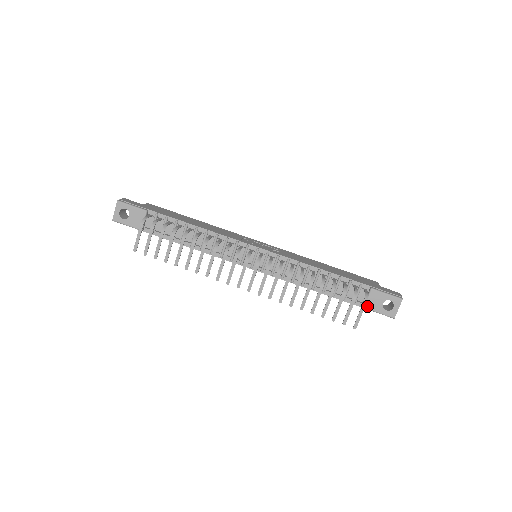
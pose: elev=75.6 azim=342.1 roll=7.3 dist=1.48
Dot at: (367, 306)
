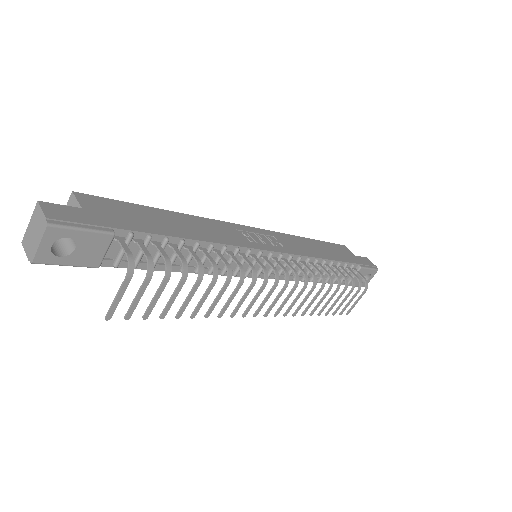
Dot at: (351, 284)
